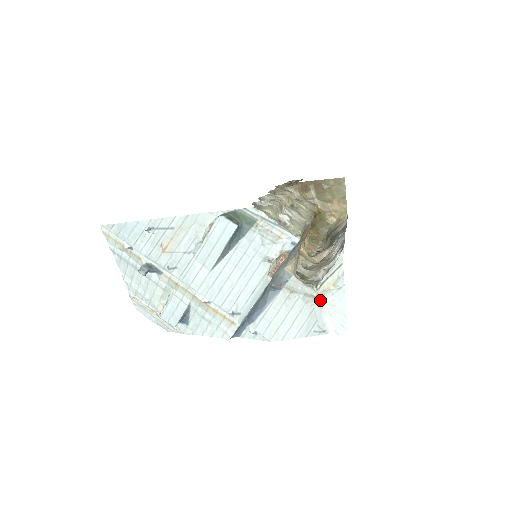
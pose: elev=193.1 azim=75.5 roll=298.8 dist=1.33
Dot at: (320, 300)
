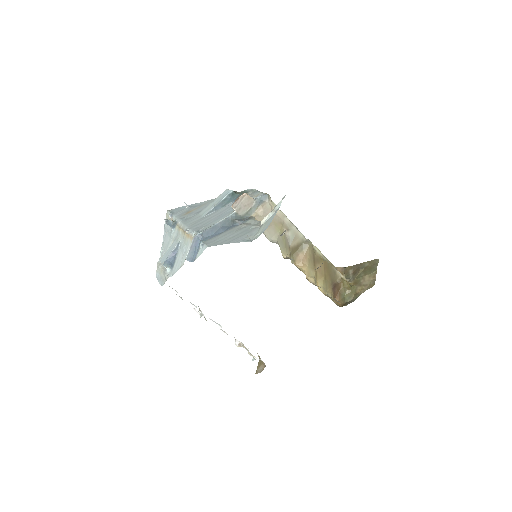
Dot at: (262, 225)
